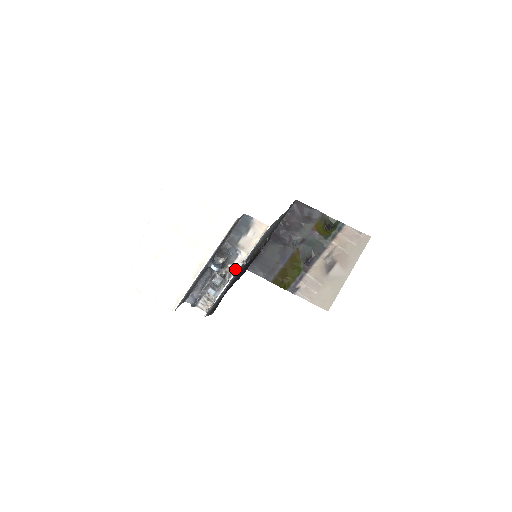
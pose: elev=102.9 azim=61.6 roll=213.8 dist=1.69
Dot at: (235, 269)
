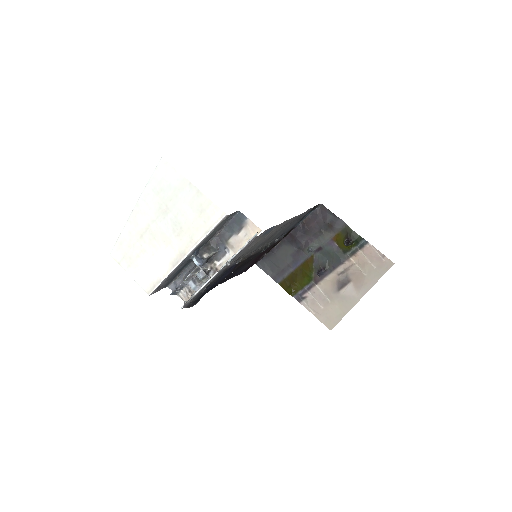
Dot at: occluded
